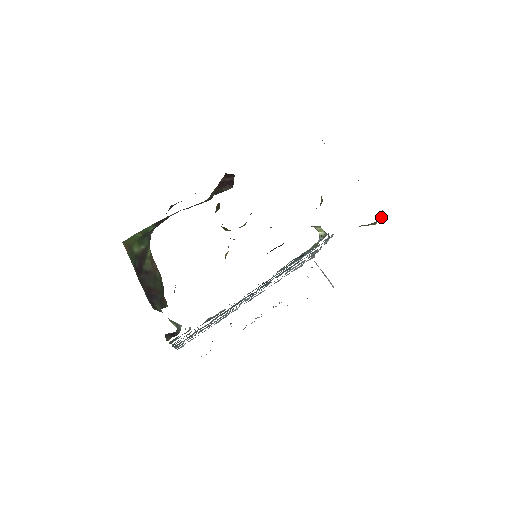
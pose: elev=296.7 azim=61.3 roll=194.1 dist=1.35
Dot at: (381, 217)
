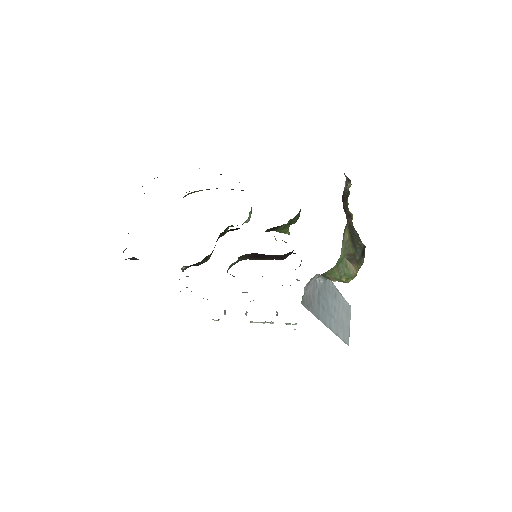
Dot at: (341, 277)
